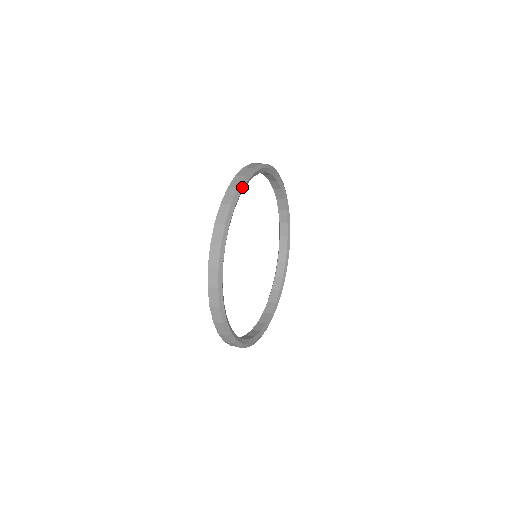
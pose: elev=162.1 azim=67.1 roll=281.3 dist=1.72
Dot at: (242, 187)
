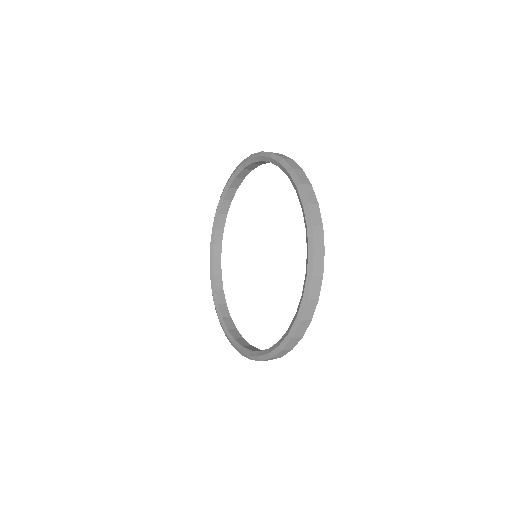
Dot at: occluded
